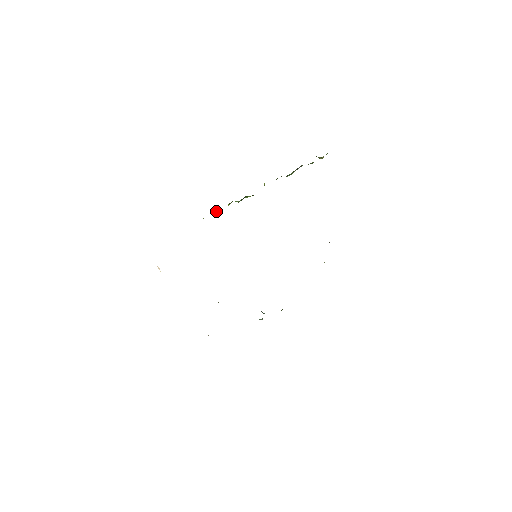
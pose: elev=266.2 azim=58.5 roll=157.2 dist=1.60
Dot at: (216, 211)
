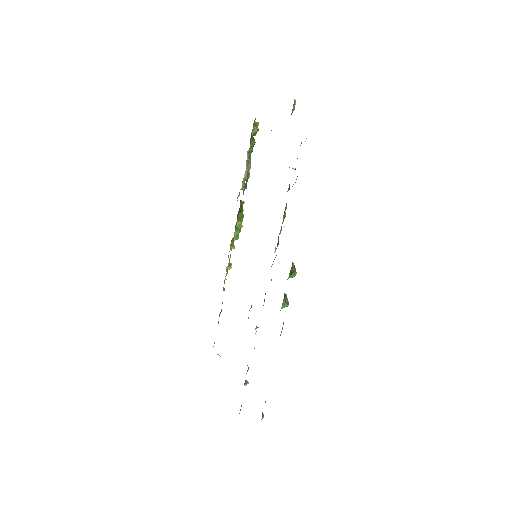
Dot at: (230, 263)
